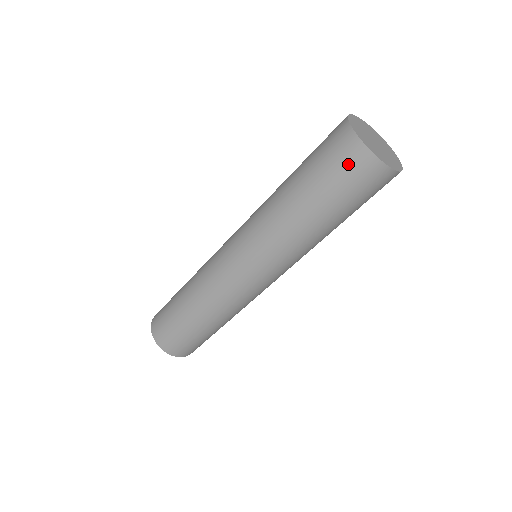
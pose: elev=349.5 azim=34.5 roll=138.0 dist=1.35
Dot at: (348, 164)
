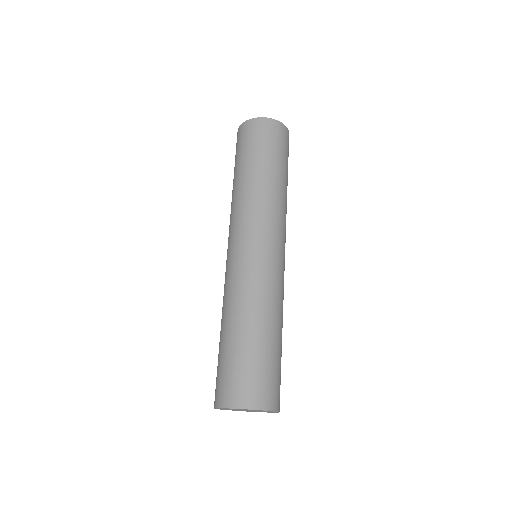
Dot at: (243, 136)
